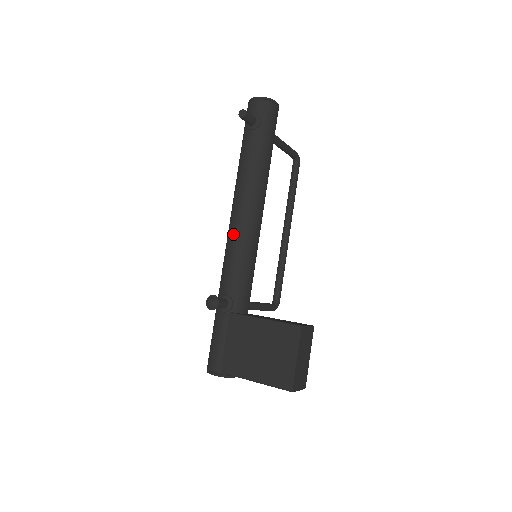
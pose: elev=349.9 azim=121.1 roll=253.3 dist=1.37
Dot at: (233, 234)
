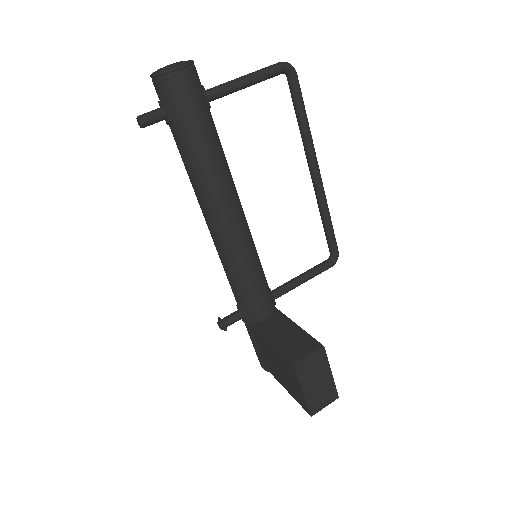
Dot at: (216, 248)
